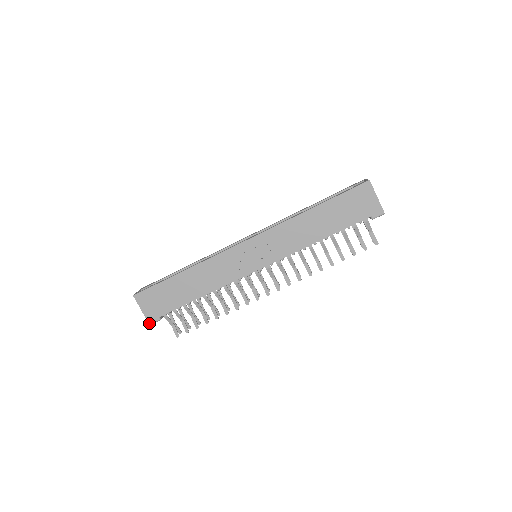
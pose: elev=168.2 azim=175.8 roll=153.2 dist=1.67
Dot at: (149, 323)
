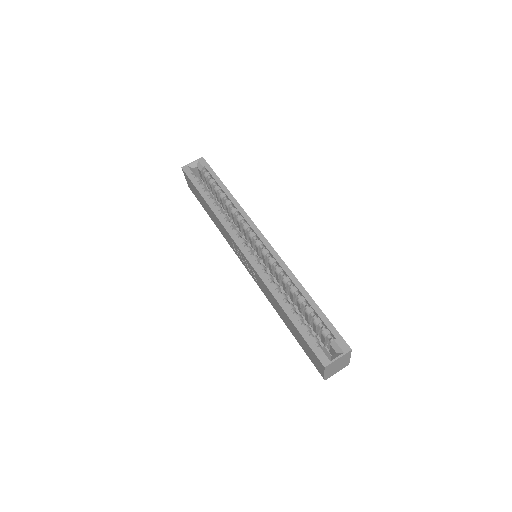
Dot at: occluded
